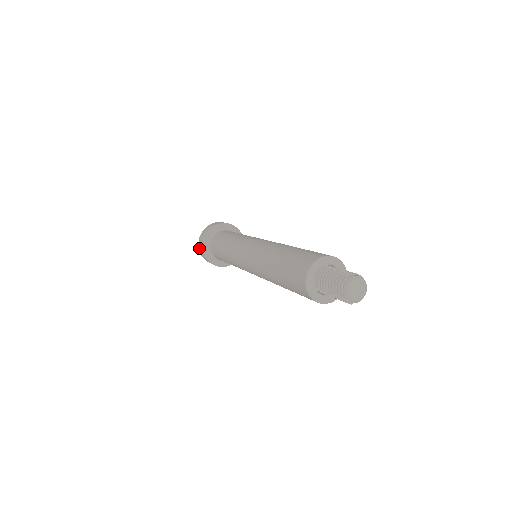
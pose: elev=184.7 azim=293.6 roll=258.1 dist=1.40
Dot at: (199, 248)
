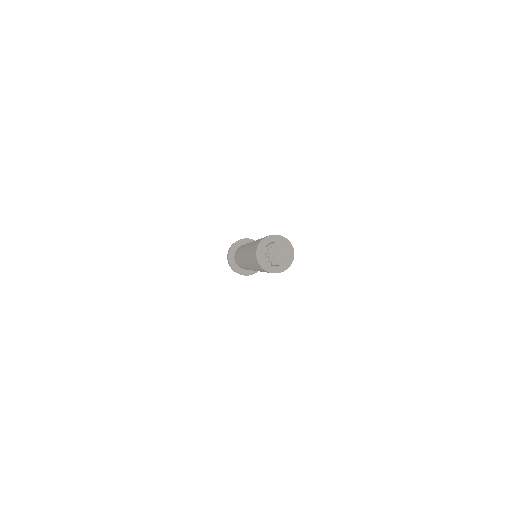
Dot at: (227, 259)
